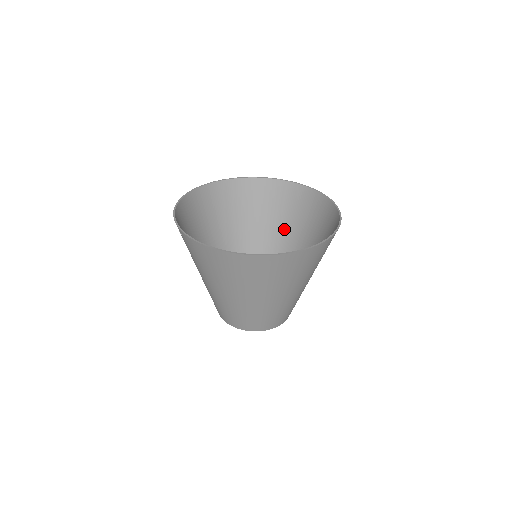
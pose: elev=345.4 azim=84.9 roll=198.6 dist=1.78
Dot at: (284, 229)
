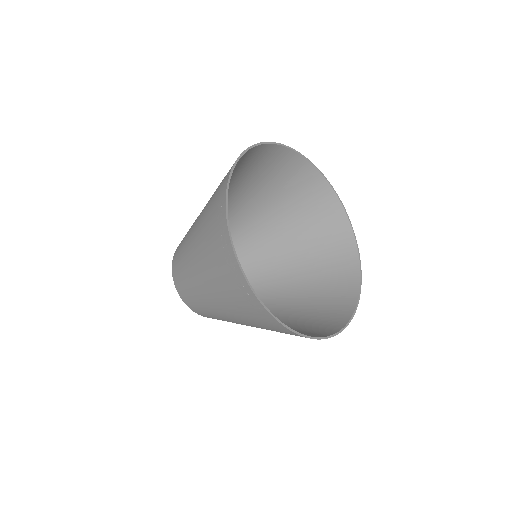
Dot at: (263, 196)
